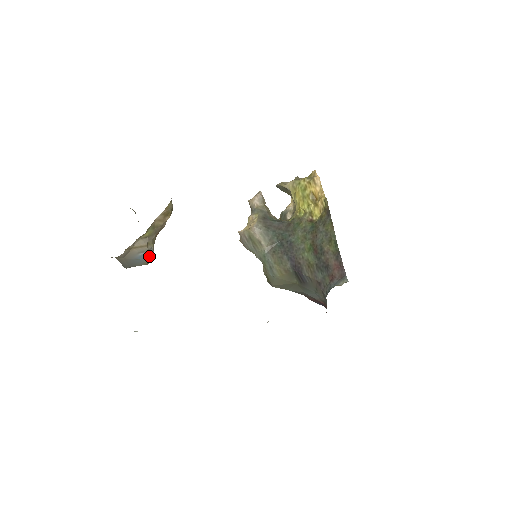
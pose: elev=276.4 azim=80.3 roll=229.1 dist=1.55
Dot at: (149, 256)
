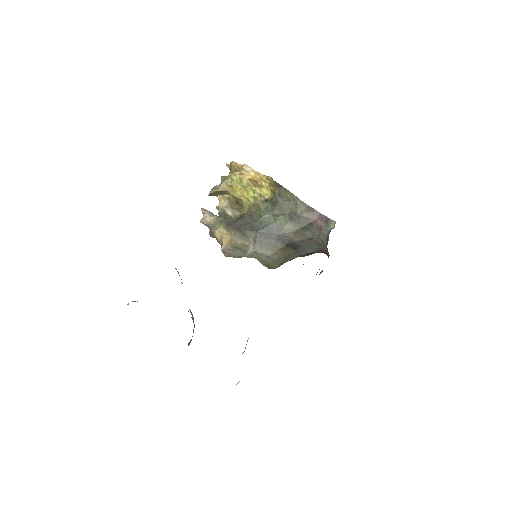
Dot at: (193, 322)
